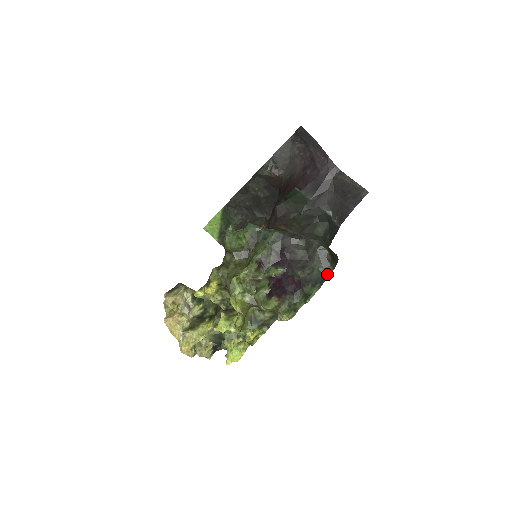
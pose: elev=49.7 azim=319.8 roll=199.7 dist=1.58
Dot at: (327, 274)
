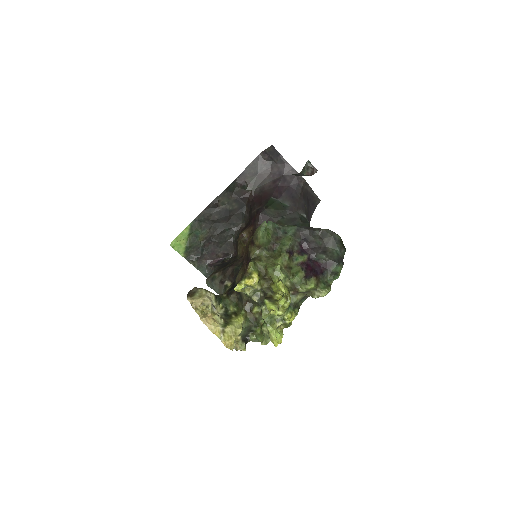
Dot at: (343, 255)
